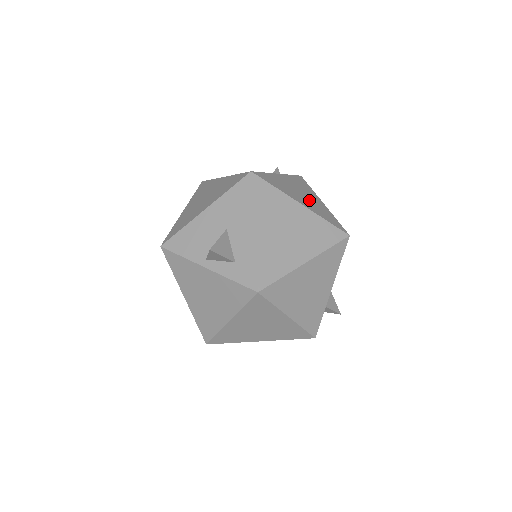
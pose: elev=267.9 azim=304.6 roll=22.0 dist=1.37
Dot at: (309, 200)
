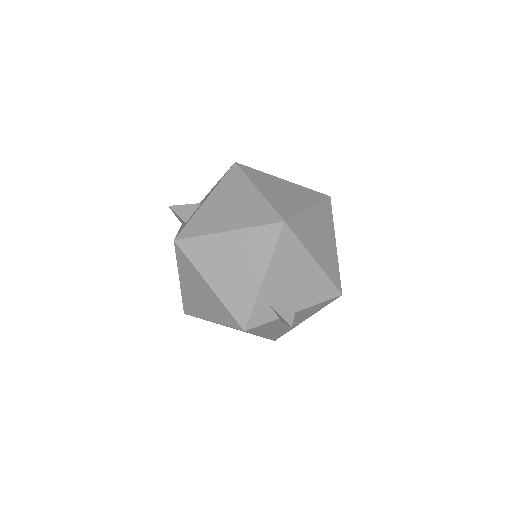
Dot at: (284, 196)
